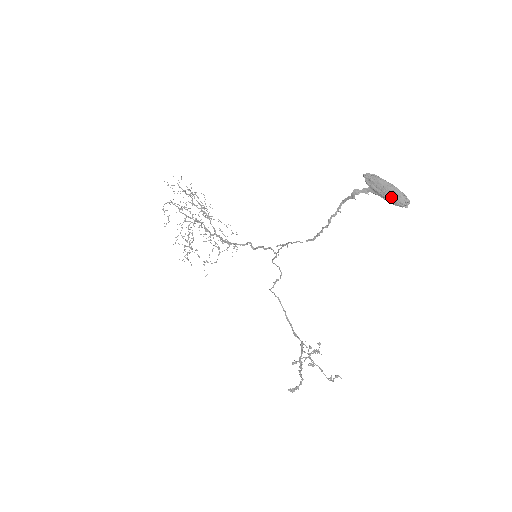
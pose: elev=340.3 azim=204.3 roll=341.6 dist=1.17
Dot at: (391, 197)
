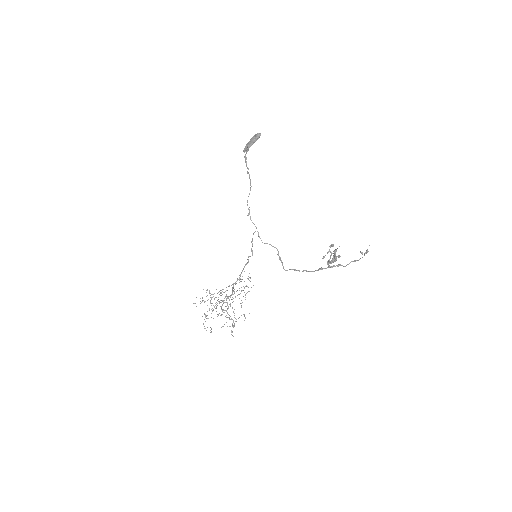
Dot at: (253, 139)
